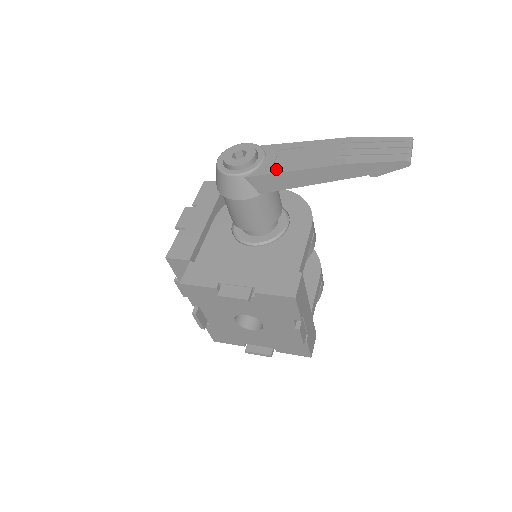
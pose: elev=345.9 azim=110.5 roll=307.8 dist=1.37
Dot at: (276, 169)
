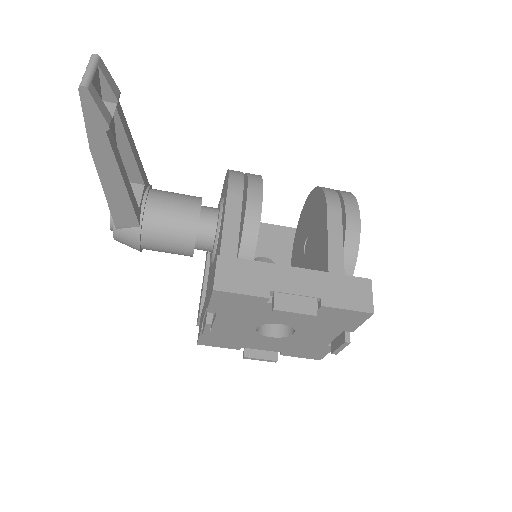
Dot at: occluded
